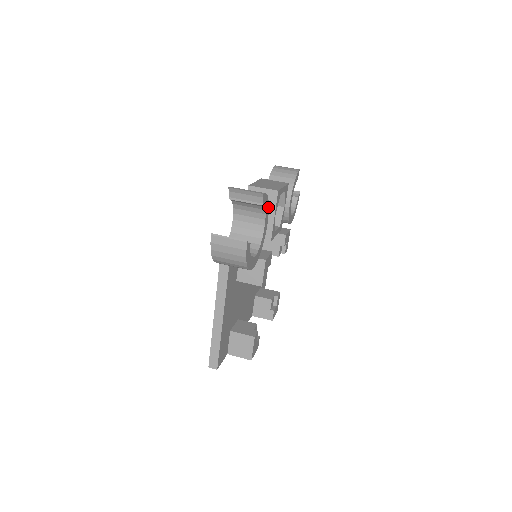
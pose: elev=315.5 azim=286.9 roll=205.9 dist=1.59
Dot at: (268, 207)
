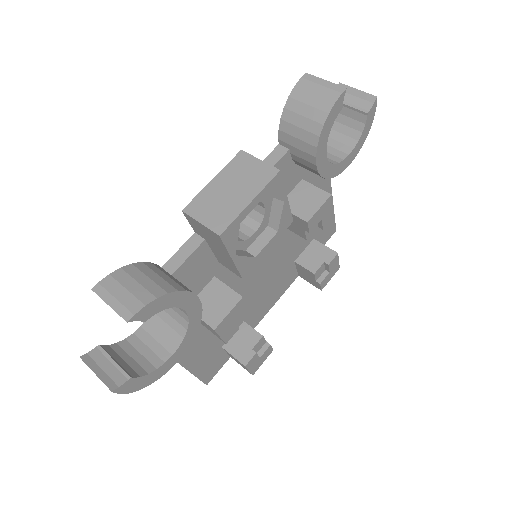
Dot at: (181, 292)
